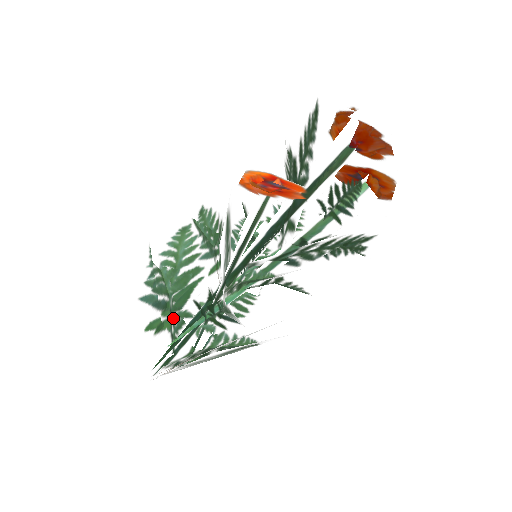
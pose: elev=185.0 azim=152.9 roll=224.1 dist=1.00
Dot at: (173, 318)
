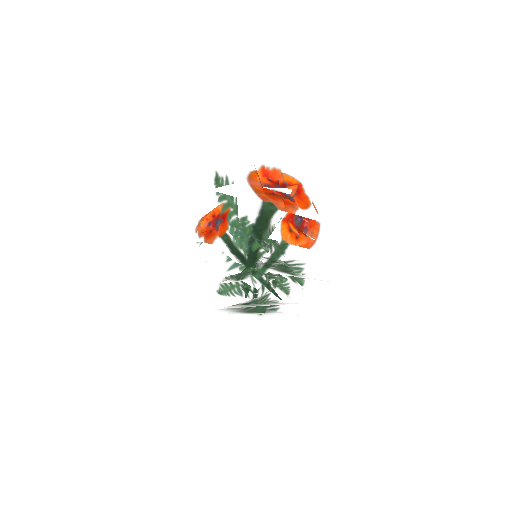
Dot at: occluded
